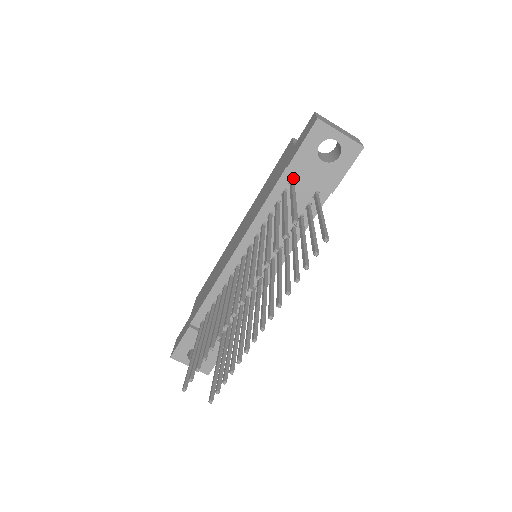
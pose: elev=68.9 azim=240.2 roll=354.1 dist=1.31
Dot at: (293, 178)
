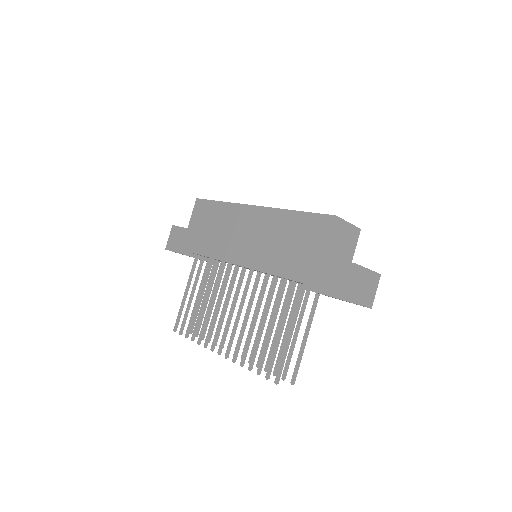
Dot at: occluded
